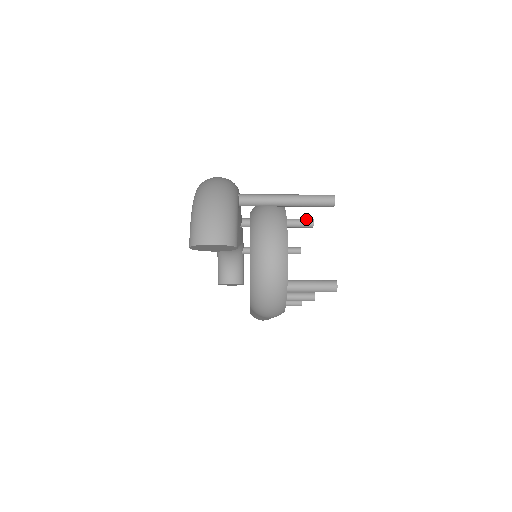
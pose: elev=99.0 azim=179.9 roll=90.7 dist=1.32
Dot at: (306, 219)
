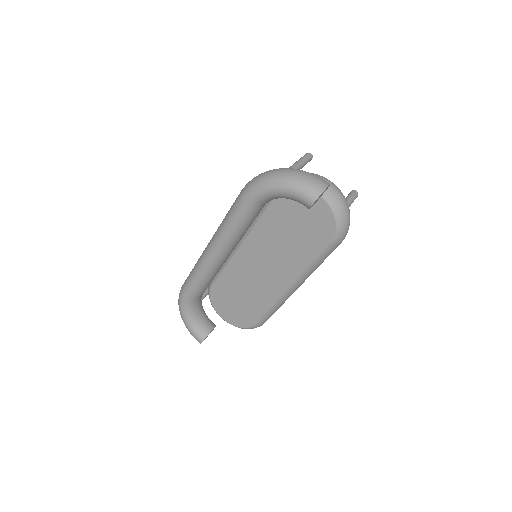
Dot at: occluded
